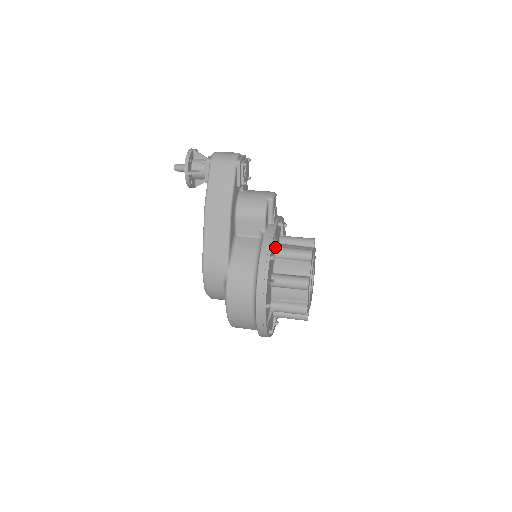
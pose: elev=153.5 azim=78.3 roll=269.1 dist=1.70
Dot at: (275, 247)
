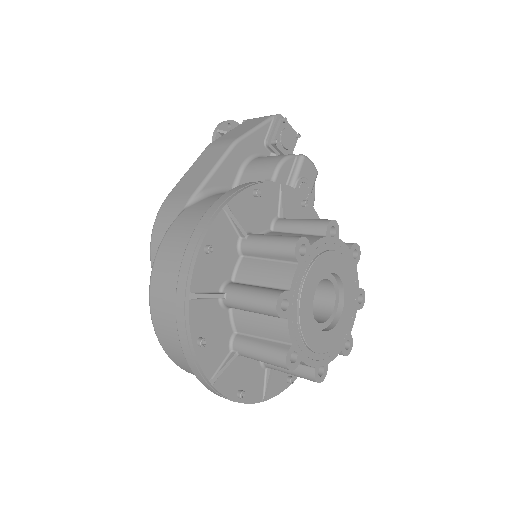
Dot at: (279, 213)
